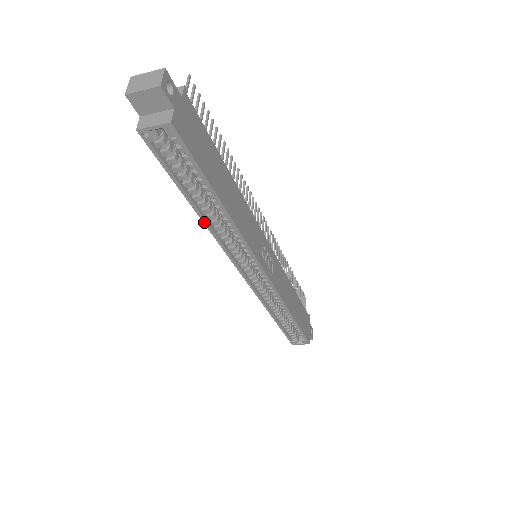
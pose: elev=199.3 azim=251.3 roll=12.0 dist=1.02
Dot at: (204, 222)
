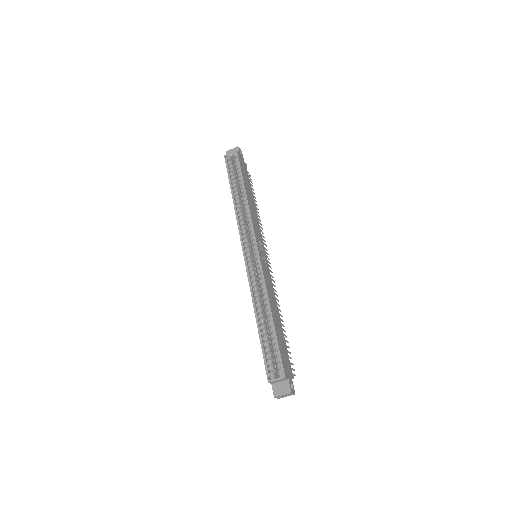
Dot at: (234, 203)
